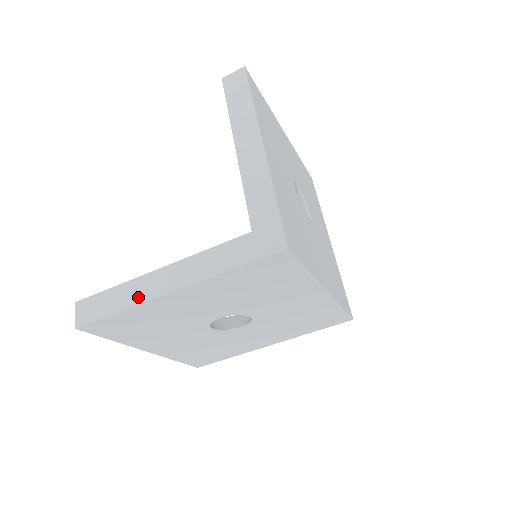
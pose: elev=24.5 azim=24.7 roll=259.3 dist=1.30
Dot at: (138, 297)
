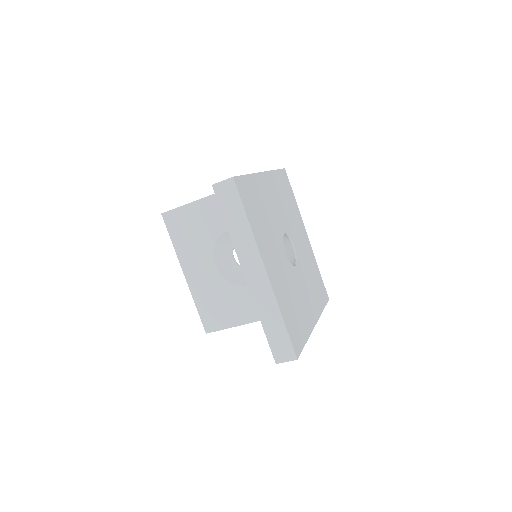
Dot at: occluded
